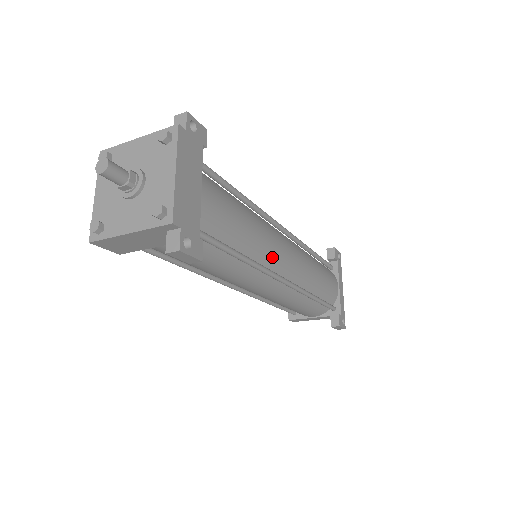
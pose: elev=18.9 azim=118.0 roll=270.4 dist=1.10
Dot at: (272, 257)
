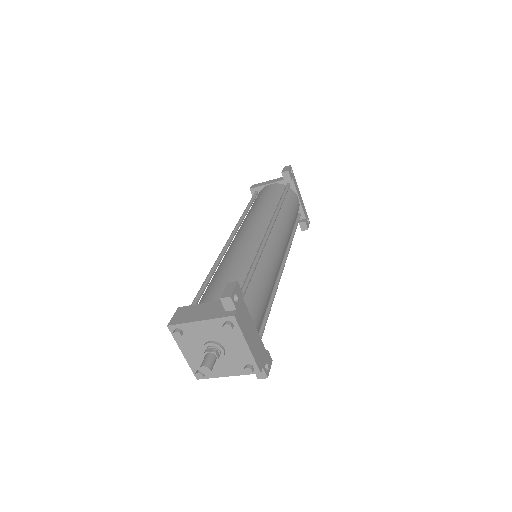
Dot at: (277, 271)
